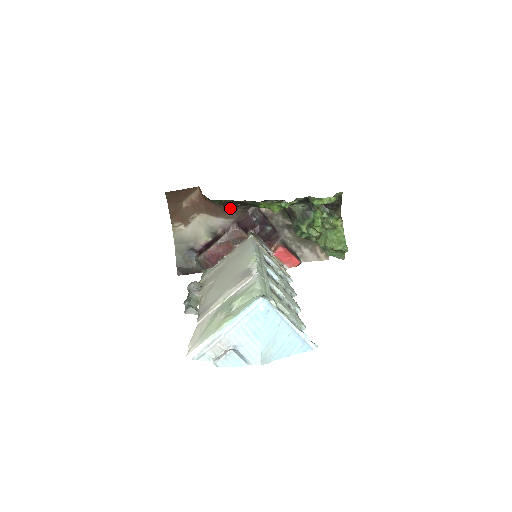
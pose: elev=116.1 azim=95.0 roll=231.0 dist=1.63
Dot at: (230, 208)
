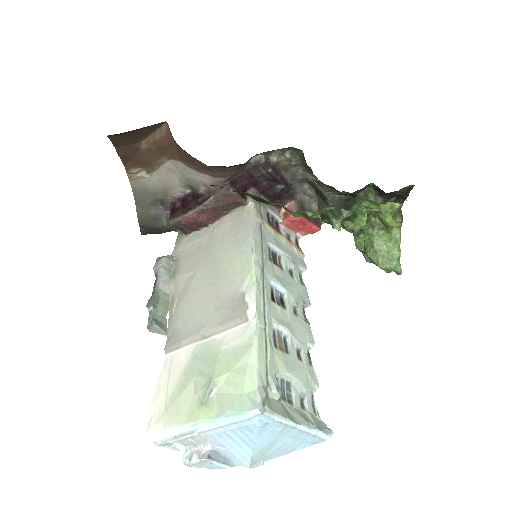
Dot at: (219, 166)
